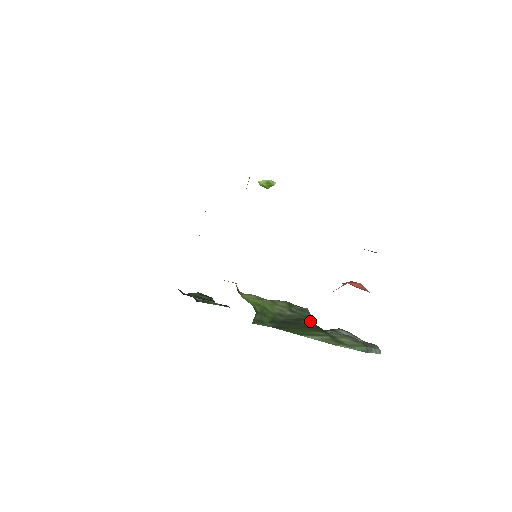
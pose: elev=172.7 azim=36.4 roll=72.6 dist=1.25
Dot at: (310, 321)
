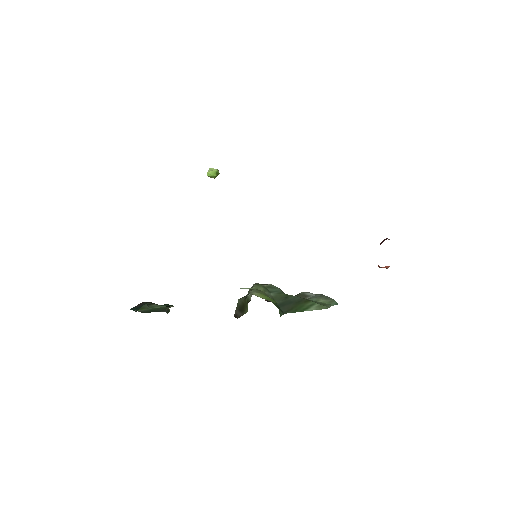
Dot at: (293, 296)
